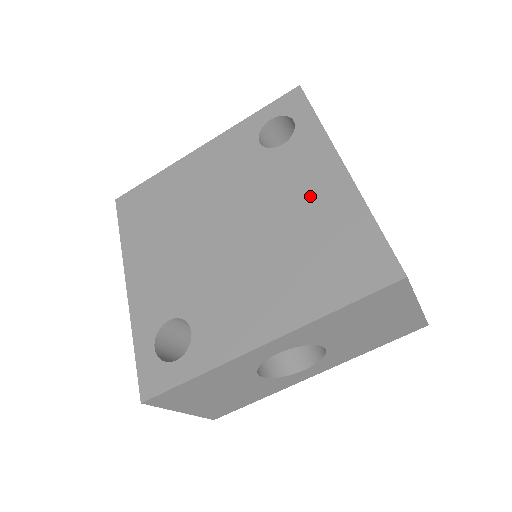
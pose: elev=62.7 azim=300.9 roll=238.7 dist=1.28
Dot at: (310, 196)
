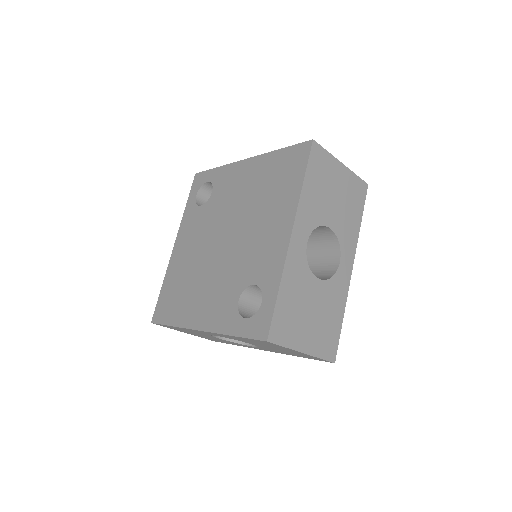
Dot at: (245, 182)
